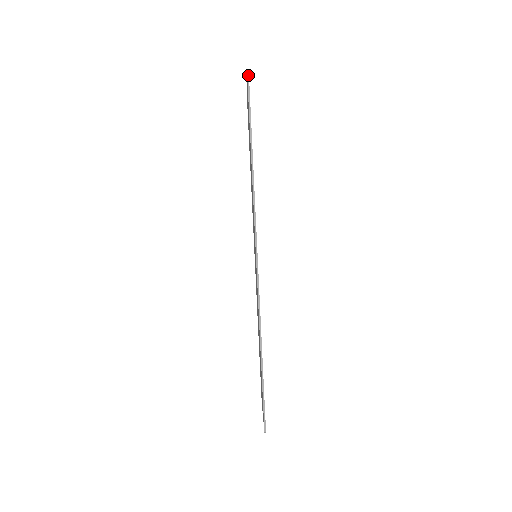
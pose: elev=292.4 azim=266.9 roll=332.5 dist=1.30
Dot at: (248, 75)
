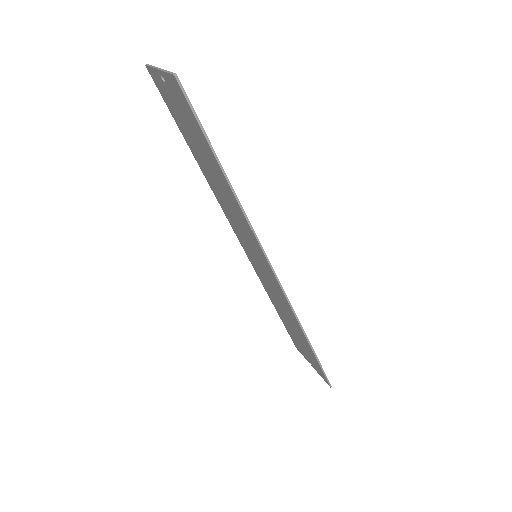
Dot at: (177, 78)
